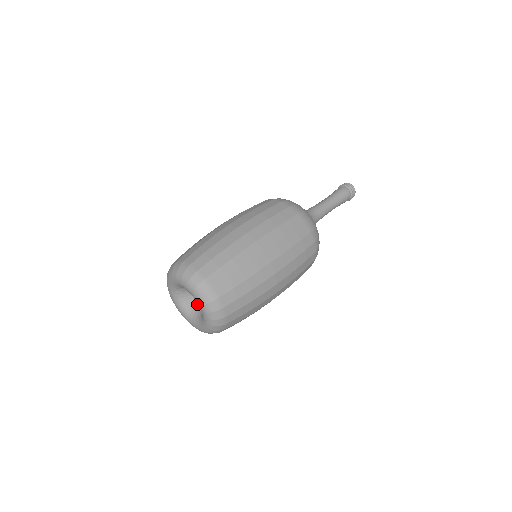
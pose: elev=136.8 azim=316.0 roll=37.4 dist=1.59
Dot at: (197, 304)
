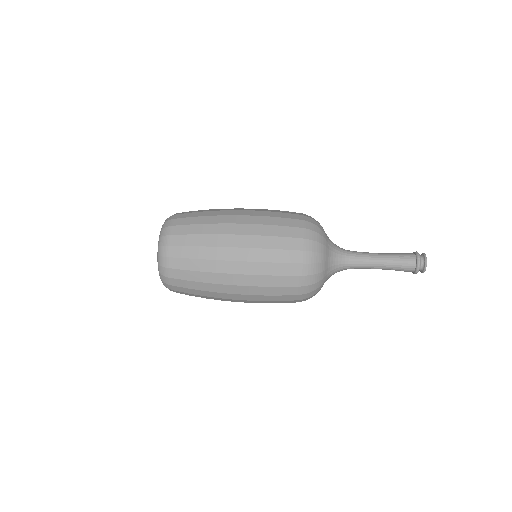
Dot at: occluded
